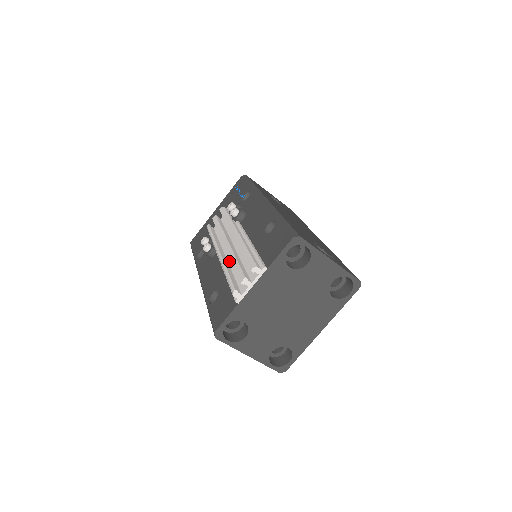
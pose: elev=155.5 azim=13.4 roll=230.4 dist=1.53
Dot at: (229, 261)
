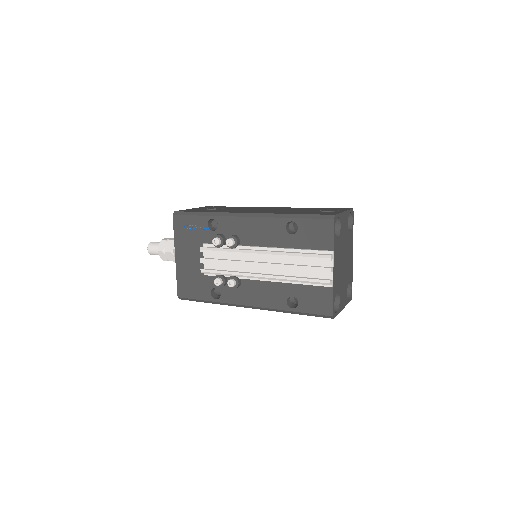
Dot at: (277, 273)
